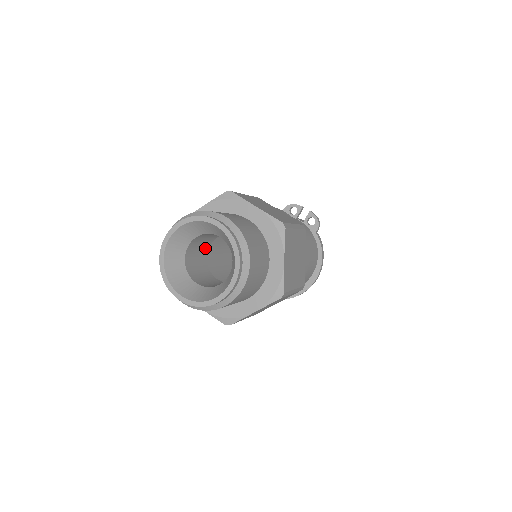
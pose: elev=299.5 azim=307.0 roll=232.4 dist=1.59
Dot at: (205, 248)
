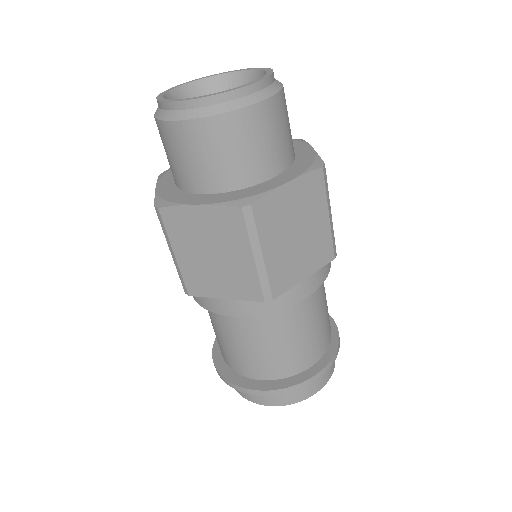
Dot at: occluded
